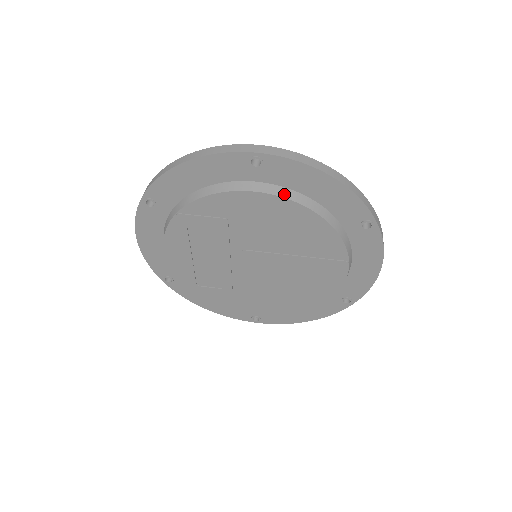
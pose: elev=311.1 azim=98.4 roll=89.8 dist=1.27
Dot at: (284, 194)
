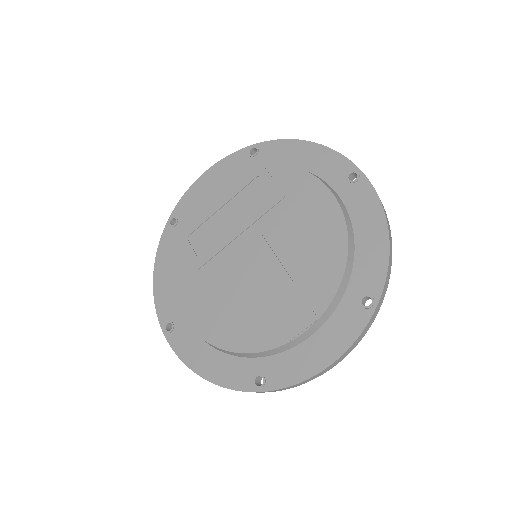
Dot at: (344, 211)
